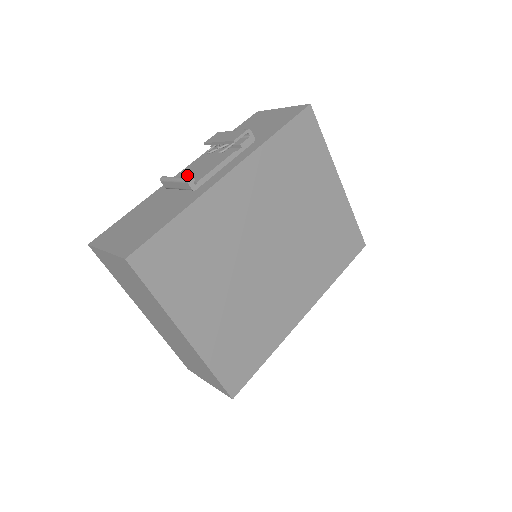
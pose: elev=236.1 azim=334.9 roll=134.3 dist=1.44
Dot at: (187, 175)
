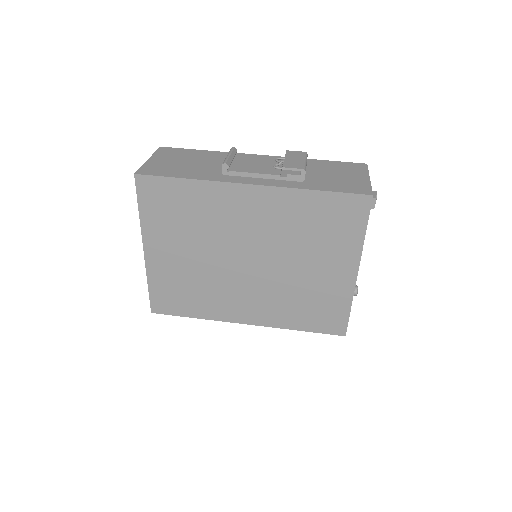
Dot at: (243, 161)
